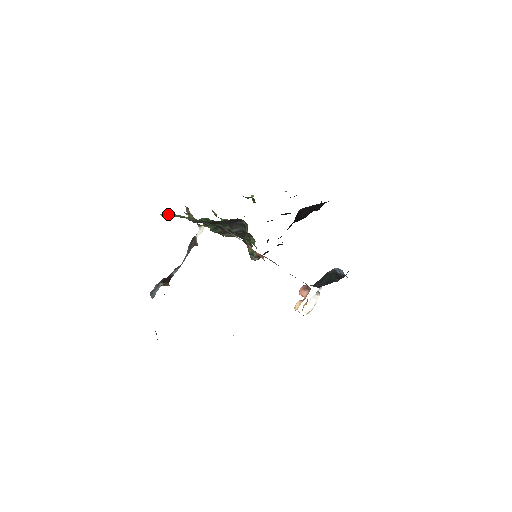
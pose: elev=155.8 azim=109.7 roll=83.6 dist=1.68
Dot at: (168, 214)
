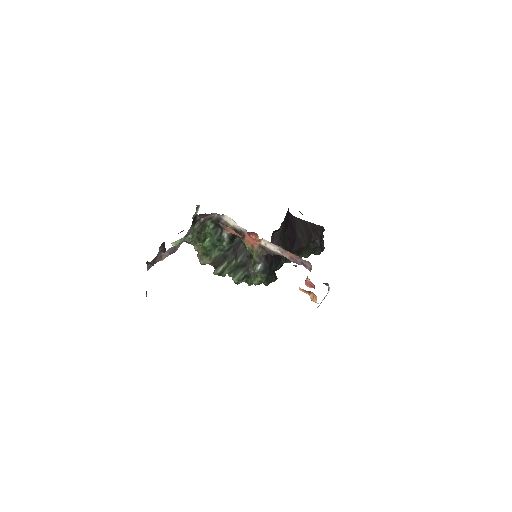
Dot at: (178, 240)
